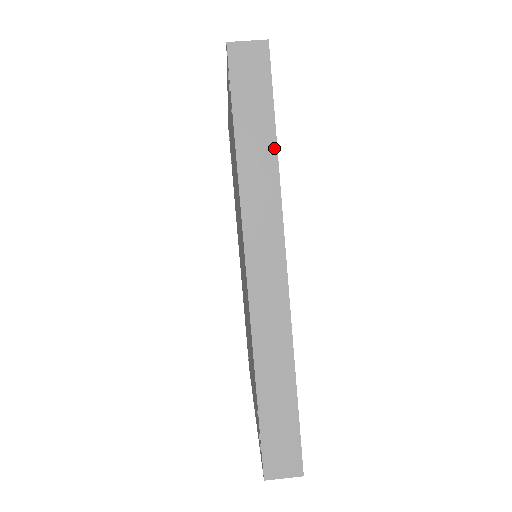
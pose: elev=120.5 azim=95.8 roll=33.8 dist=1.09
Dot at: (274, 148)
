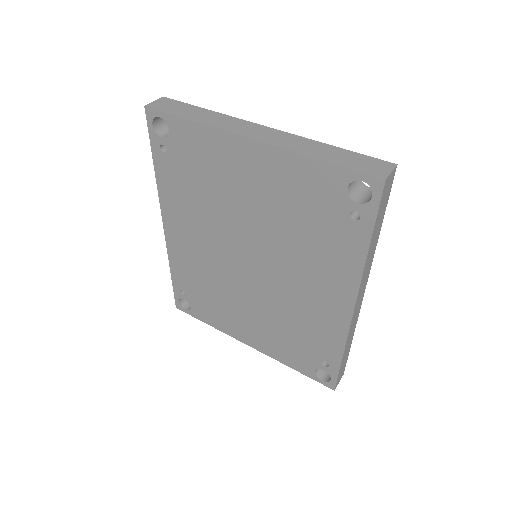
Dot at: (379, 234)
